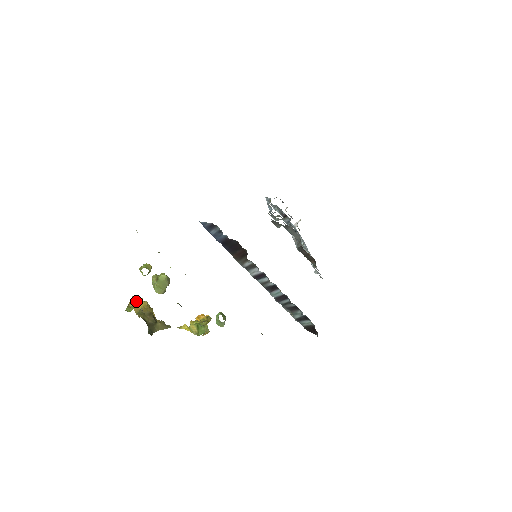
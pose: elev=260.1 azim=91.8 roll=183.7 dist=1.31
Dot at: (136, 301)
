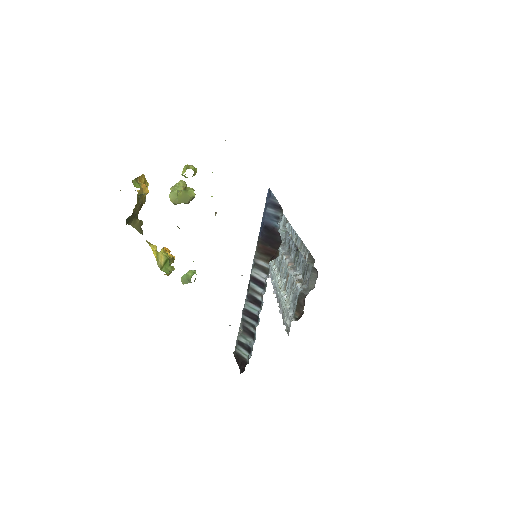
Dot at: (144, 181)
